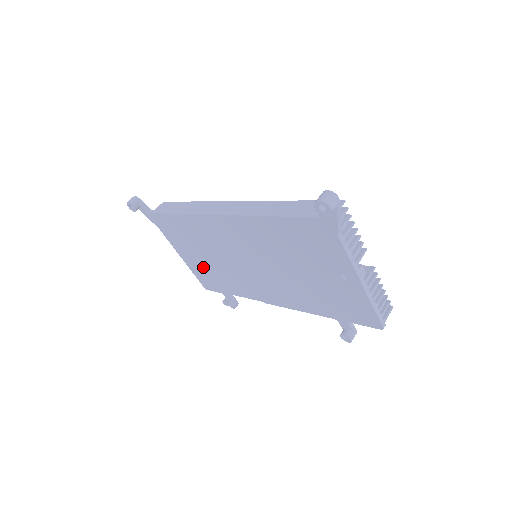
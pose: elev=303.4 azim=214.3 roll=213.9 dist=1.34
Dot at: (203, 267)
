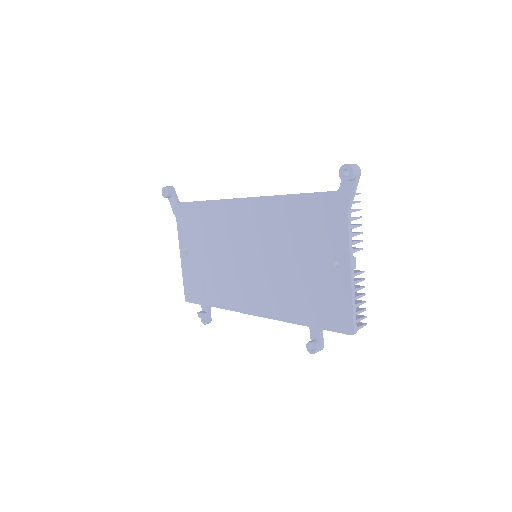
Dot at: (198, 269)
